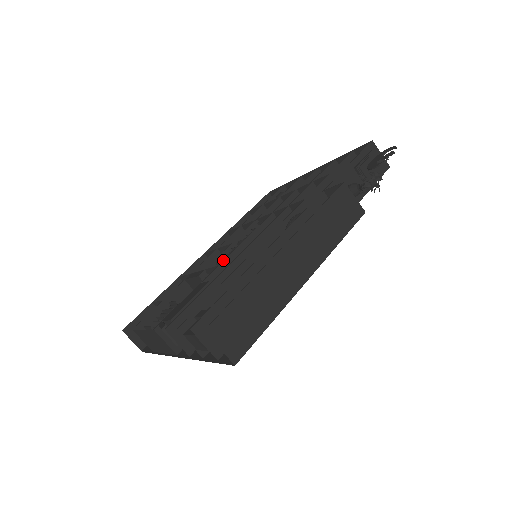
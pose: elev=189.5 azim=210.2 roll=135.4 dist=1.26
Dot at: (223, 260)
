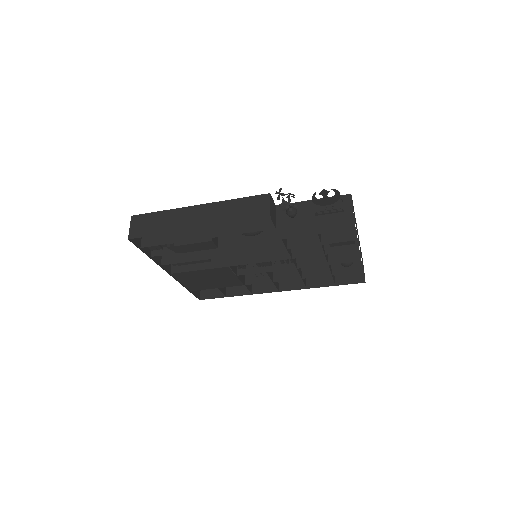
Dot at: occluded
